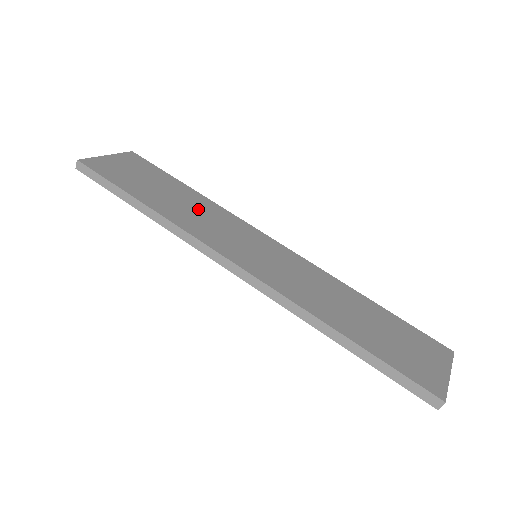
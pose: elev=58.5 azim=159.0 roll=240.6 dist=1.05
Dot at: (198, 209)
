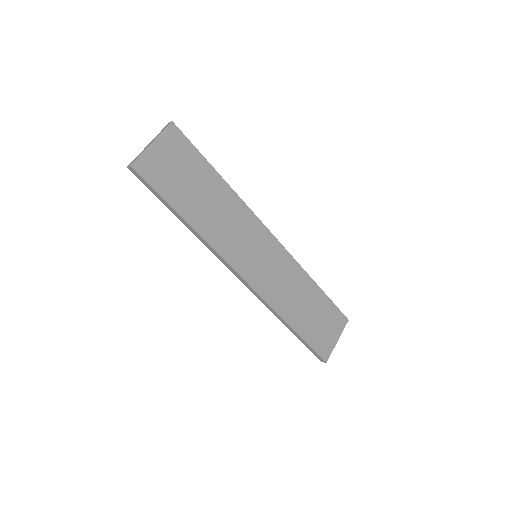
Dot at: (223, 211)
